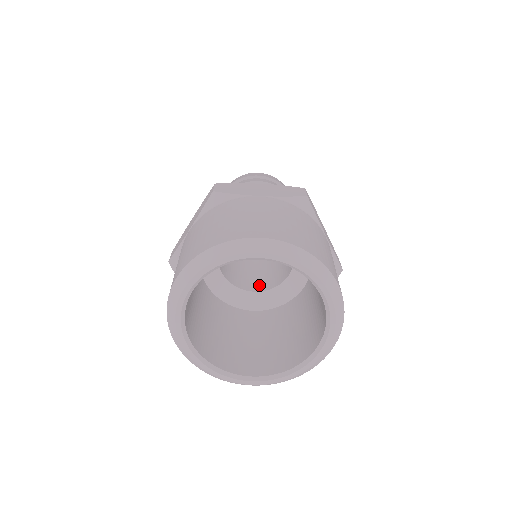
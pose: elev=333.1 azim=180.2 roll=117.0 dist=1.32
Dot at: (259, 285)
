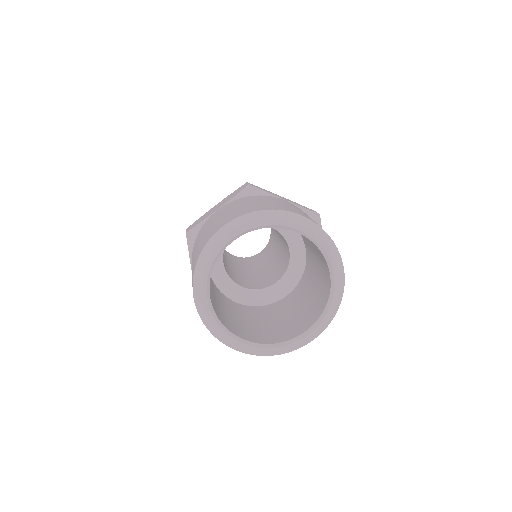
Dot at: (278, 276)
